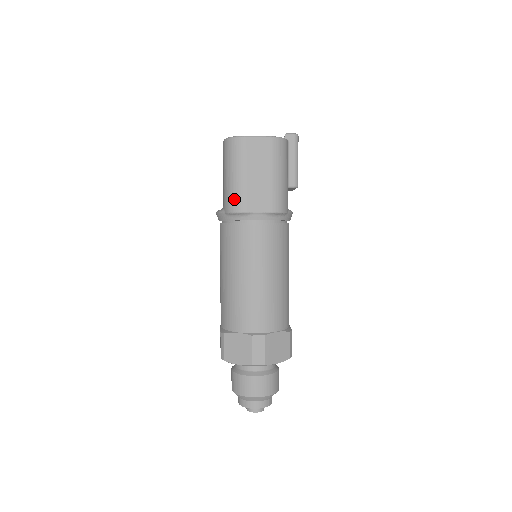
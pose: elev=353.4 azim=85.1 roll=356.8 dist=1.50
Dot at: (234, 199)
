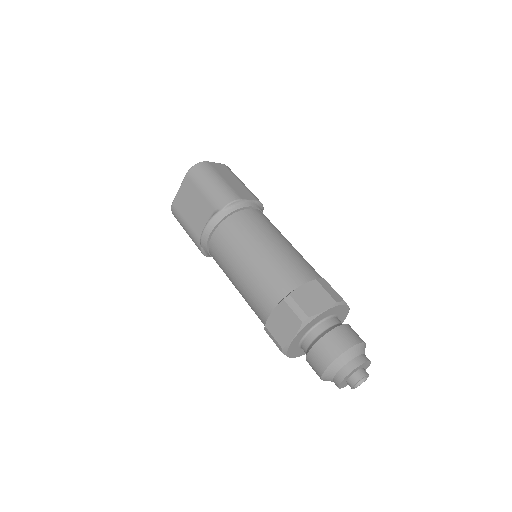
Dot at: (226, 194)
